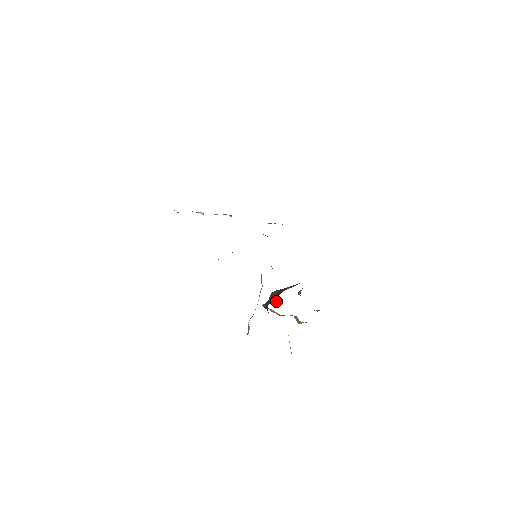
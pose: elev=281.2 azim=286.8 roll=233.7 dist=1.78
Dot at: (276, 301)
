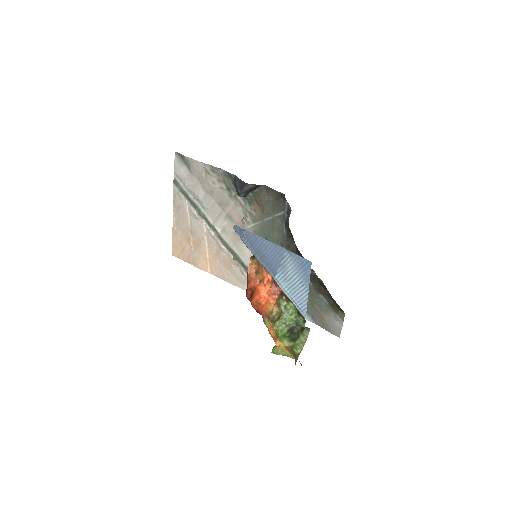
Dot at: occluded
